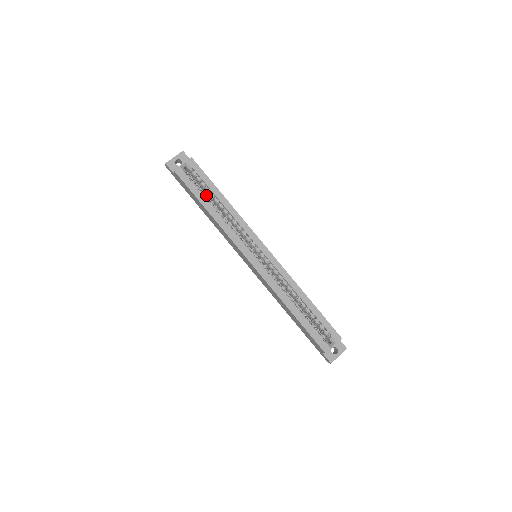
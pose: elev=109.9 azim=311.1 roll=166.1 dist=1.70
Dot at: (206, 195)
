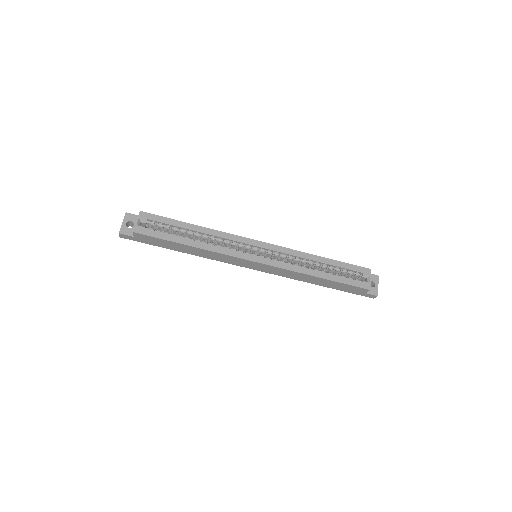
Dot at: occluded
